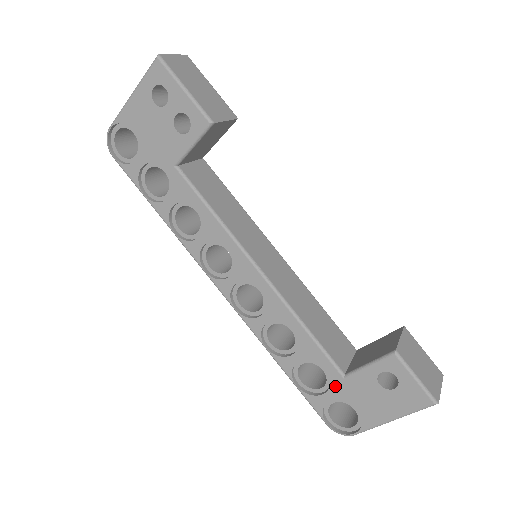
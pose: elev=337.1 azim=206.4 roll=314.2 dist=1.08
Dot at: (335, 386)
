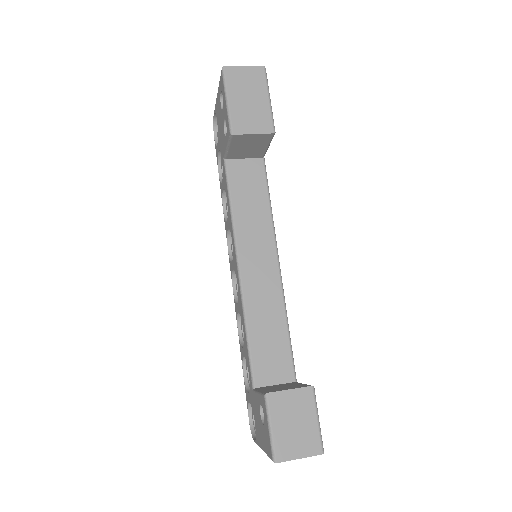
Dot at: (251, 392)
